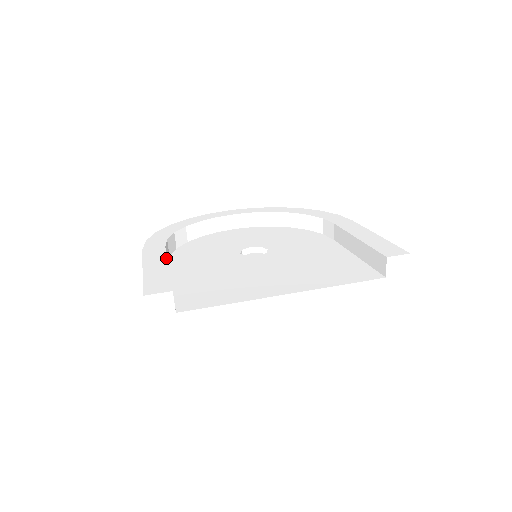
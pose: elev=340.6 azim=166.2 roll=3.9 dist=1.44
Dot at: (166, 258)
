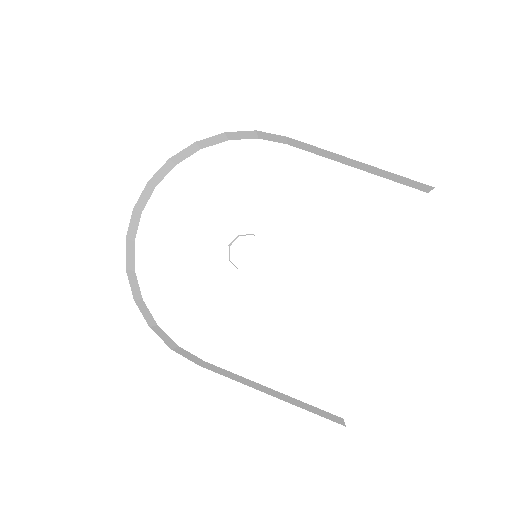
Dot at: (244, 386)
